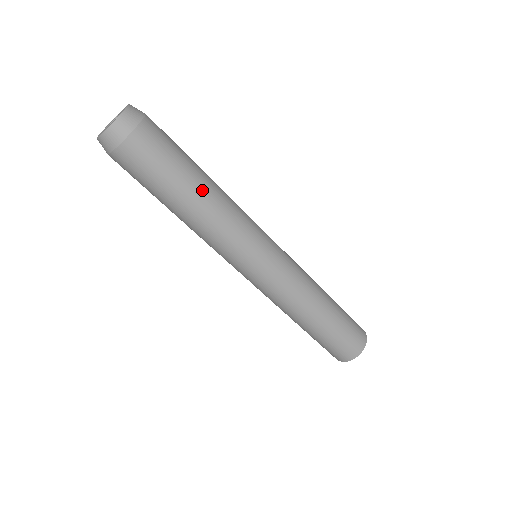
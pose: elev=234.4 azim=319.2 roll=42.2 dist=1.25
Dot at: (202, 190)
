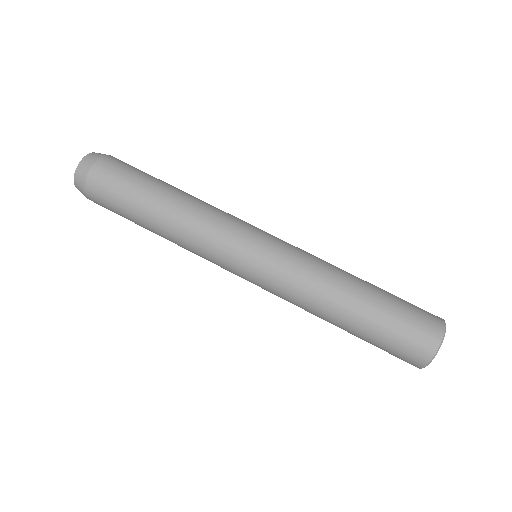
Dot at: (176, 189)
